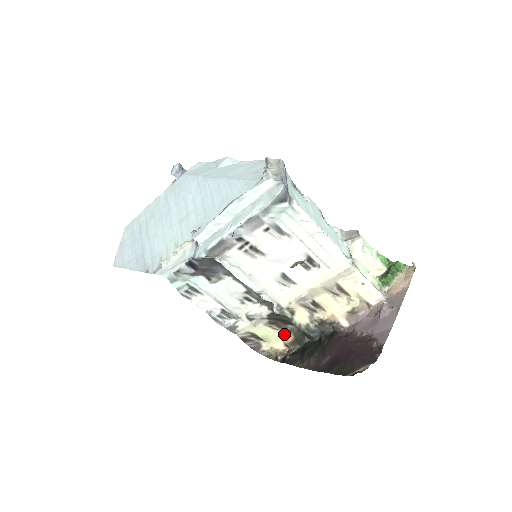
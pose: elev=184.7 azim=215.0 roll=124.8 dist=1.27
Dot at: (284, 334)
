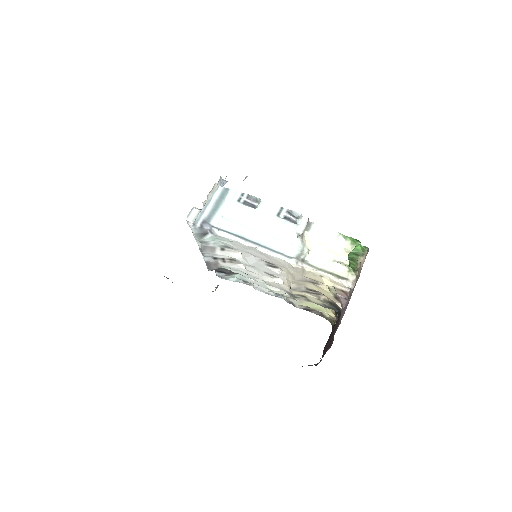
Dot at: occluded
